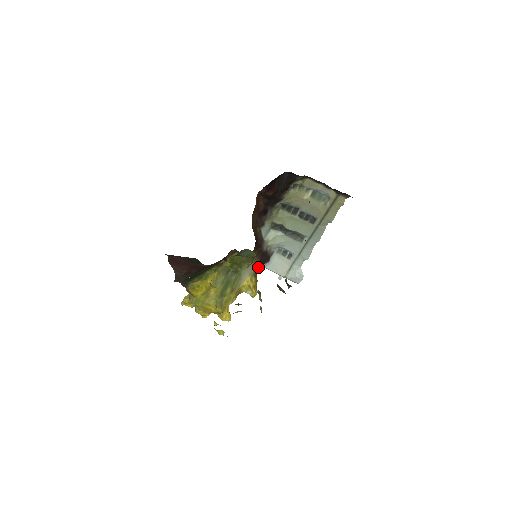
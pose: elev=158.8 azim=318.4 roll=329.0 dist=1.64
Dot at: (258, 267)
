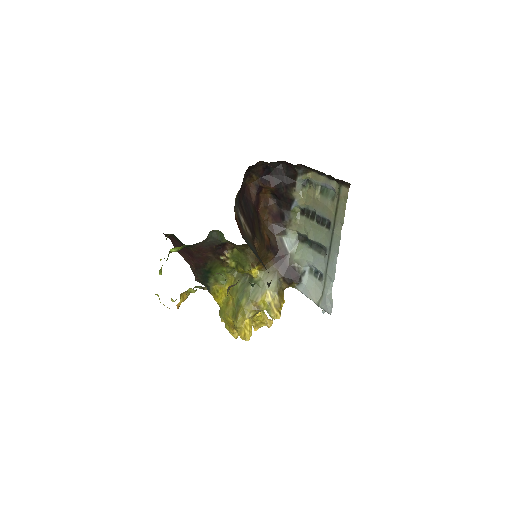
Dot at: (284, 285)
